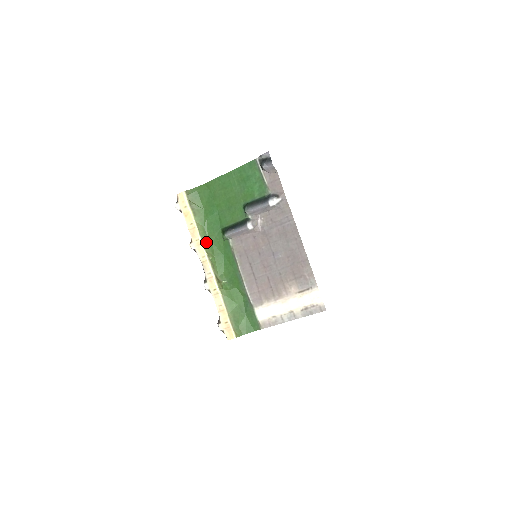
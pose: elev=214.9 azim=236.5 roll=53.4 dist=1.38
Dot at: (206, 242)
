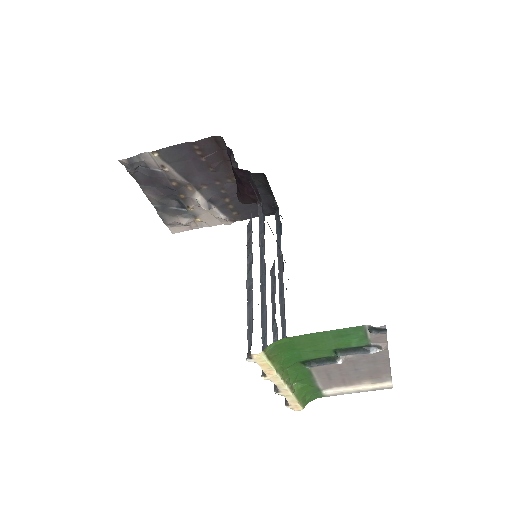
Dot at: (282, 373)
